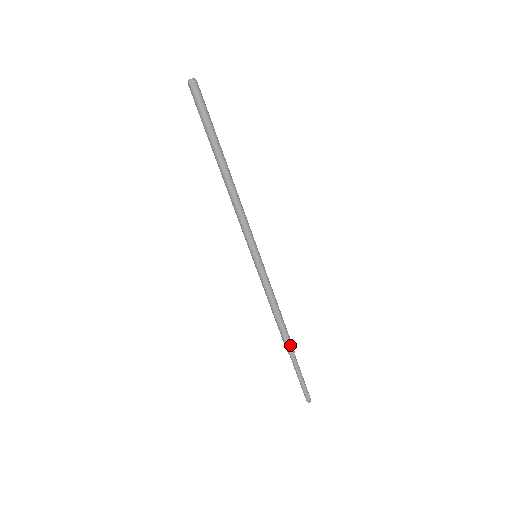
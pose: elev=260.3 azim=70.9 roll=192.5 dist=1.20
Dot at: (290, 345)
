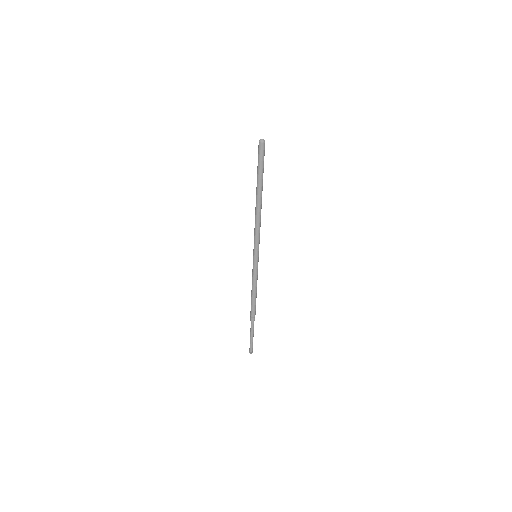
Dot at: (254, 316)
